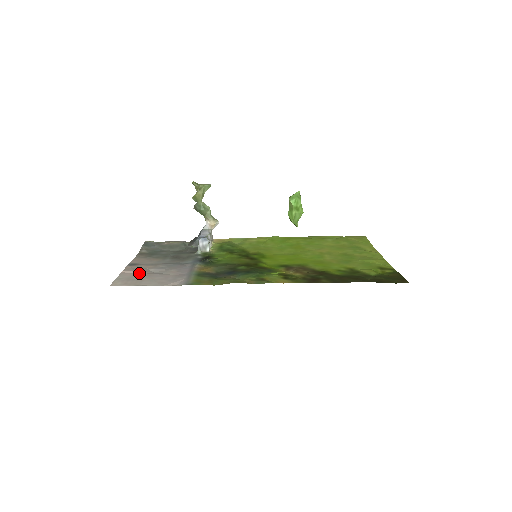
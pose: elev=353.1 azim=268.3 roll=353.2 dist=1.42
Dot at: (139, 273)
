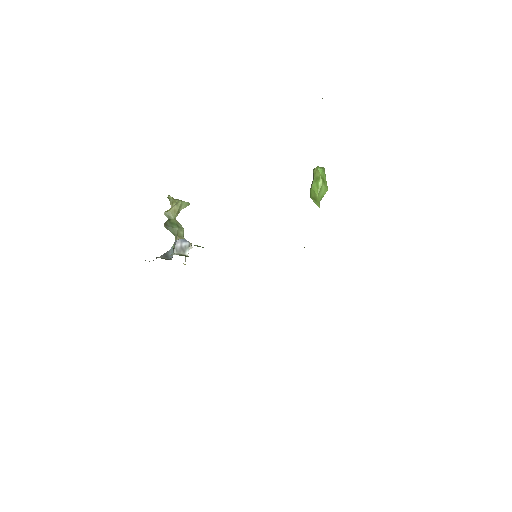
Dot at: occluded
